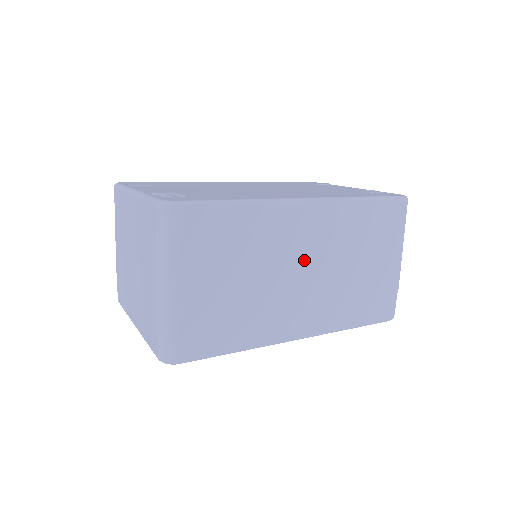
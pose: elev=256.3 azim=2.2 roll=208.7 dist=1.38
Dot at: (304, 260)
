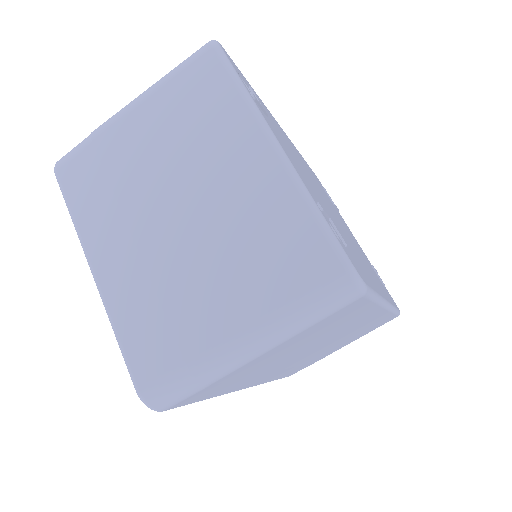
Dot at: (326, 343)
